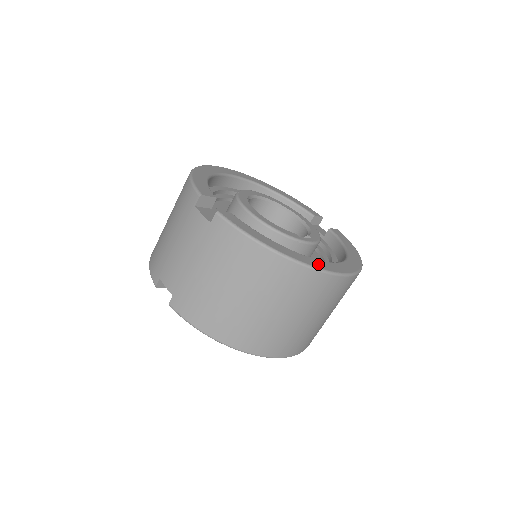
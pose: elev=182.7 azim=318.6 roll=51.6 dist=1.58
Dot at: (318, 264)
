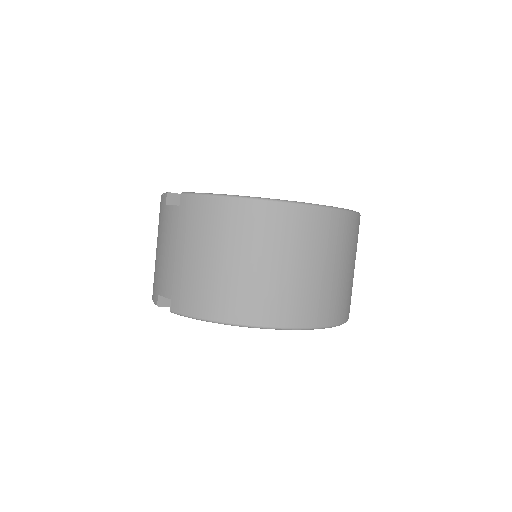
Dot at: occluded
